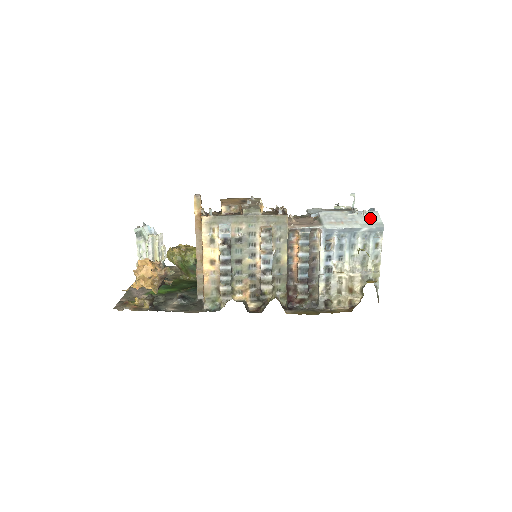
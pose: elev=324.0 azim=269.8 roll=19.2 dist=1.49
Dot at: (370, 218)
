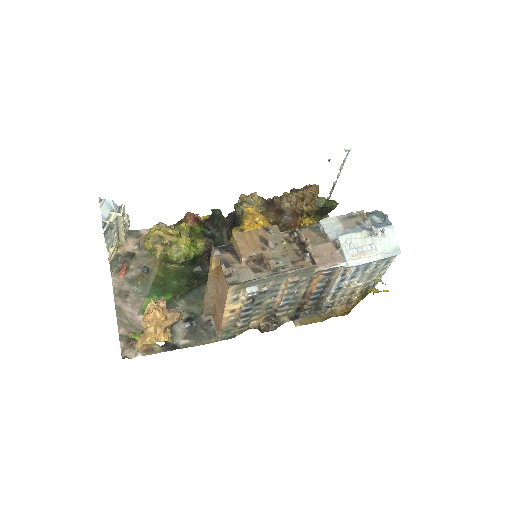
Dot at: (388, 240)
